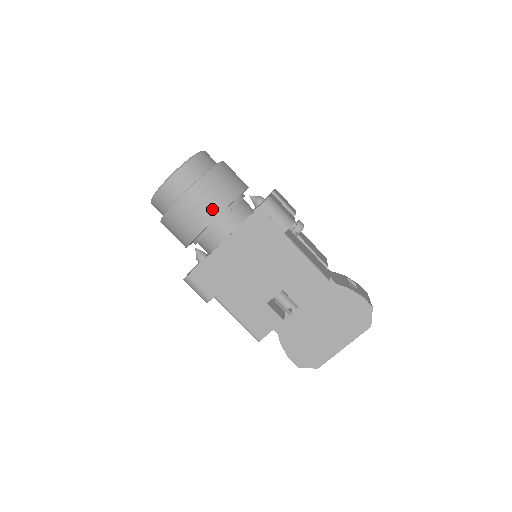
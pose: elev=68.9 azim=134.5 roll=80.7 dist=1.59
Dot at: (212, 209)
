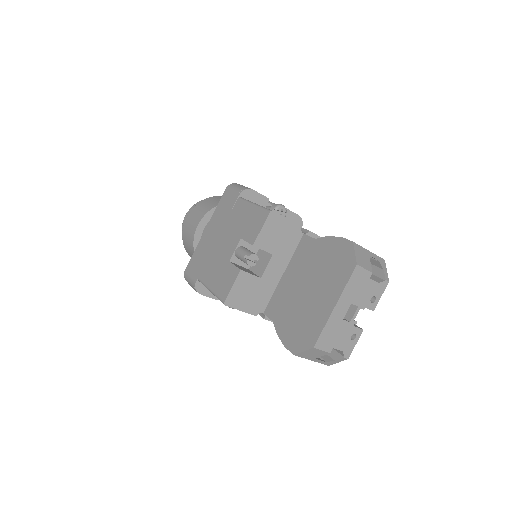
Dot at: (202, 213)
